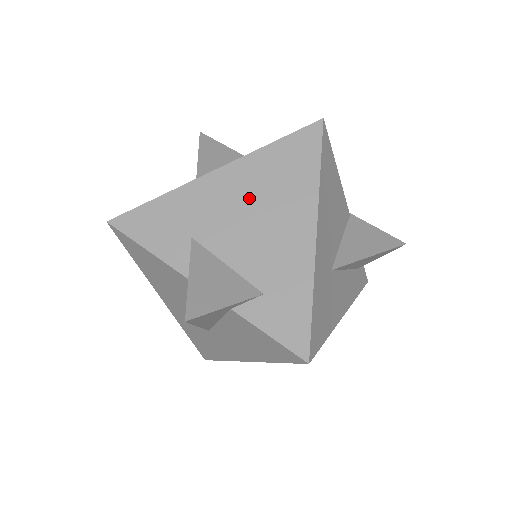
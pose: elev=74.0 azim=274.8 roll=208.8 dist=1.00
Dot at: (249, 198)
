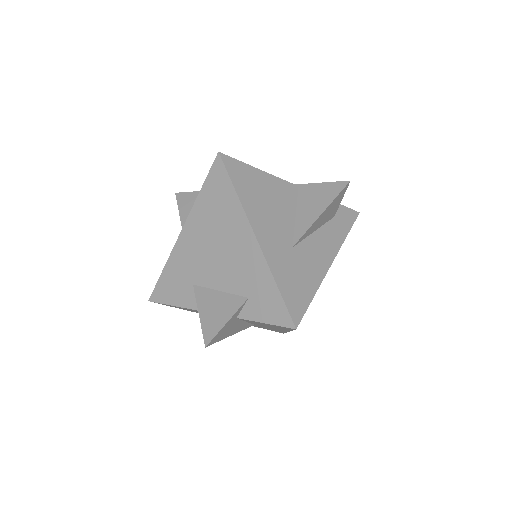
Dot at: (208, 239)
